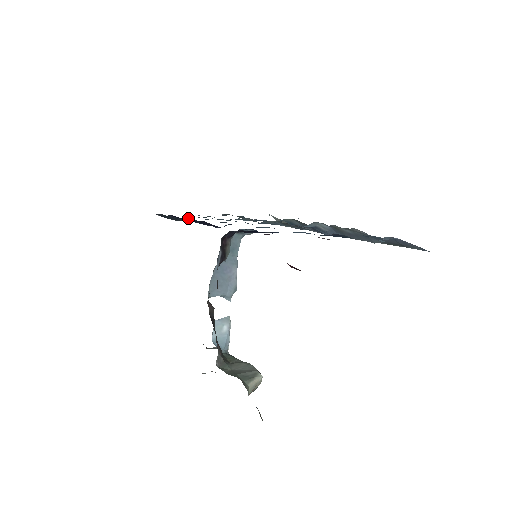
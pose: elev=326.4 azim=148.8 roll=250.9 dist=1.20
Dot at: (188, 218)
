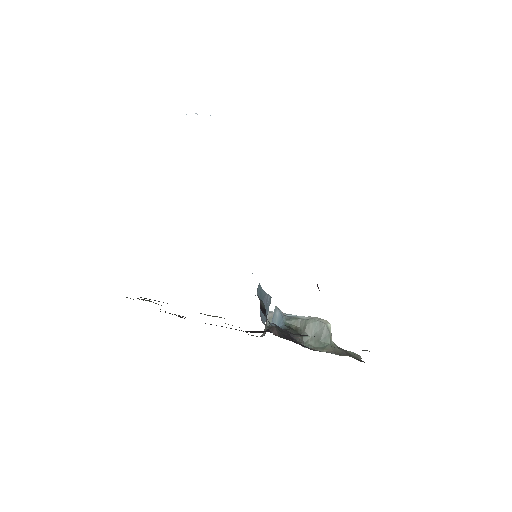
Dot at: occluded
